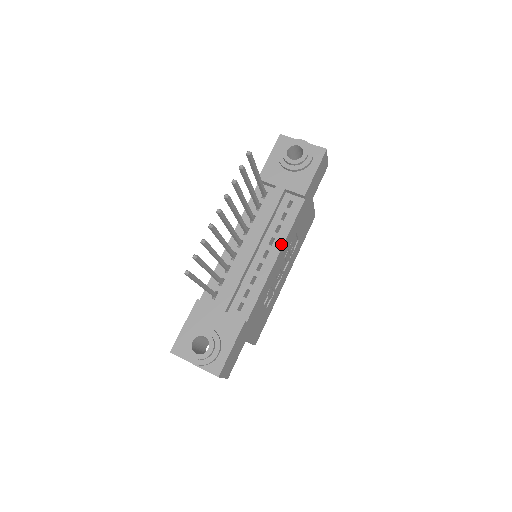
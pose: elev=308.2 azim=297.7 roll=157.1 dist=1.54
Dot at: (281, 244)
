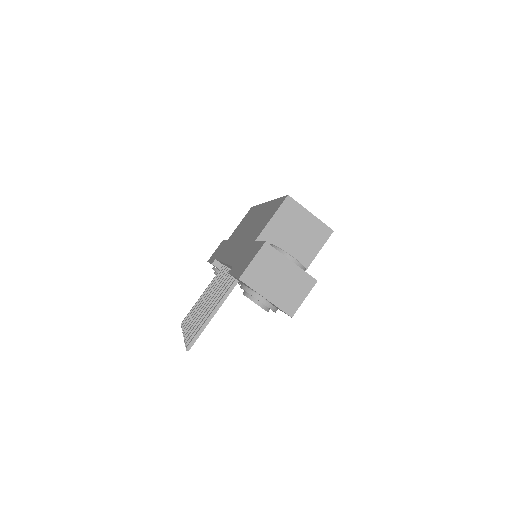
Dot at: occluded
